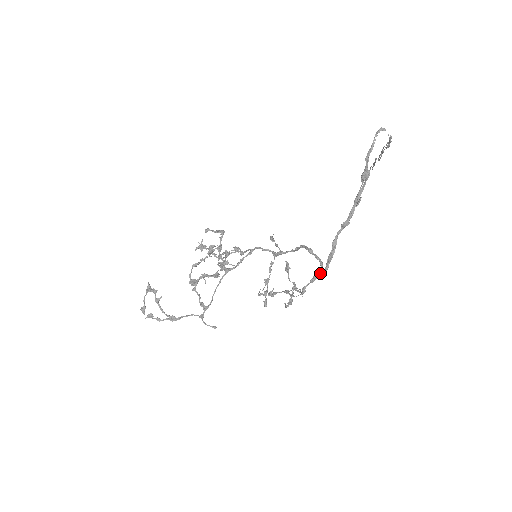
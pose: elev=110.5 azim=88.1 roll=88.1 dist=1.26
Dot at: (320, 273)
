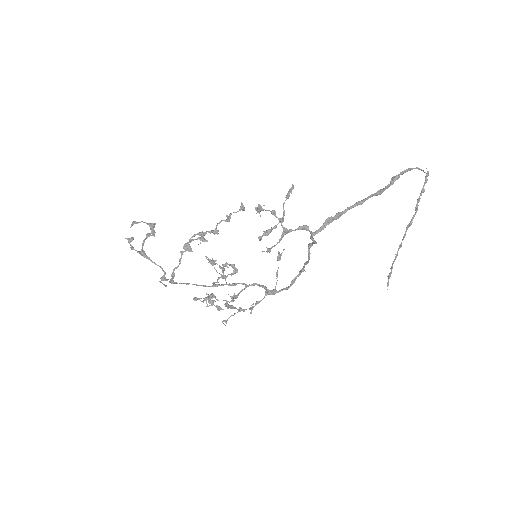
Dot at: (311, 231)
